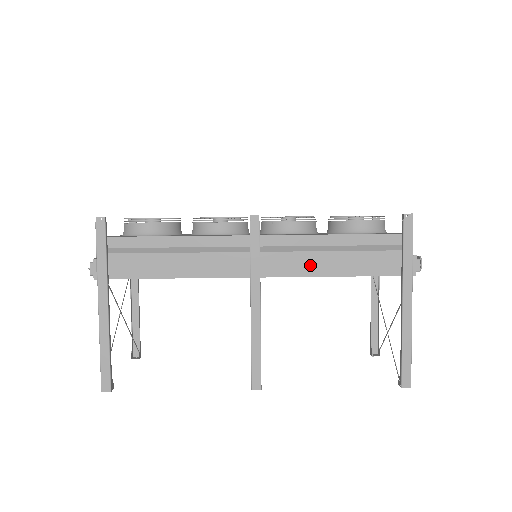
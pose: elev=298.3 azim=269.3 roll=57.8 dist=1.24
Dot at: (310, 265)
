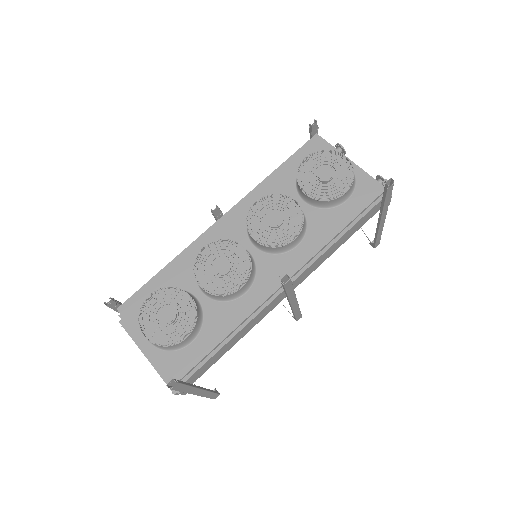
Dot at: (324, 258)
